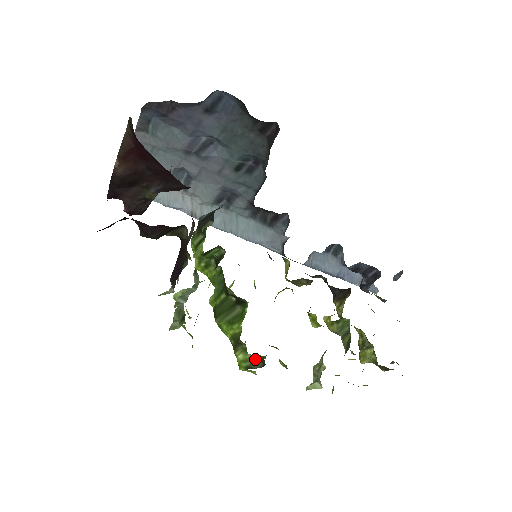
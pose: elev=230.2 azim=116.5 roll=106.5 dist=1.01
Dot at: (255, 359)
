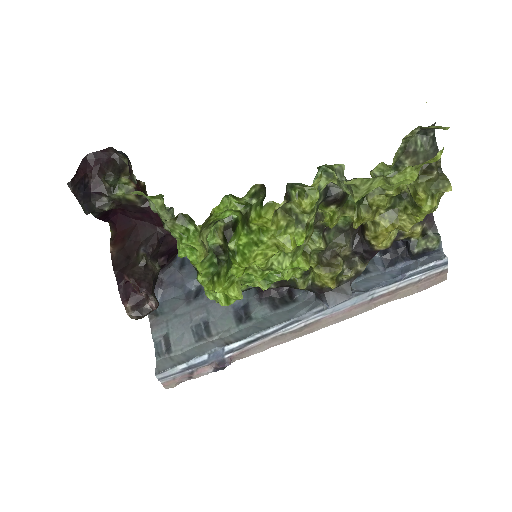
Dot at: (261, 200)
